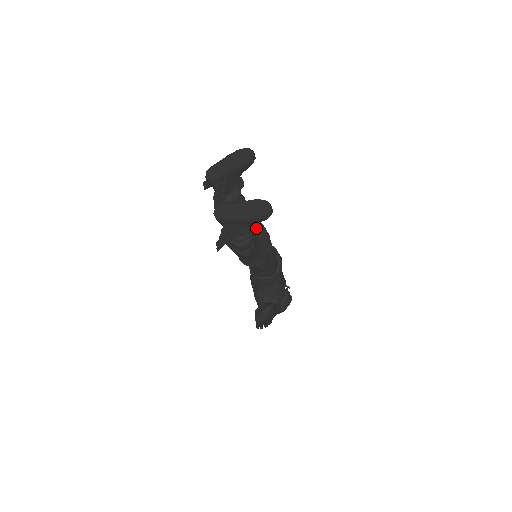
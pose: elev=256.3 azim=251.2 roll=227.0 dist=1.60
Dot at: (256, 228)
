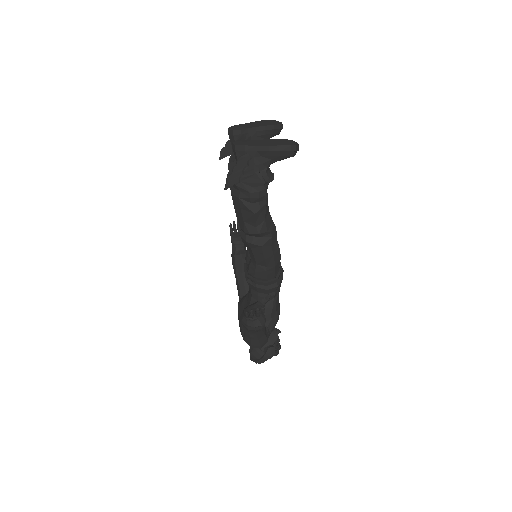
Dot at: occluded
